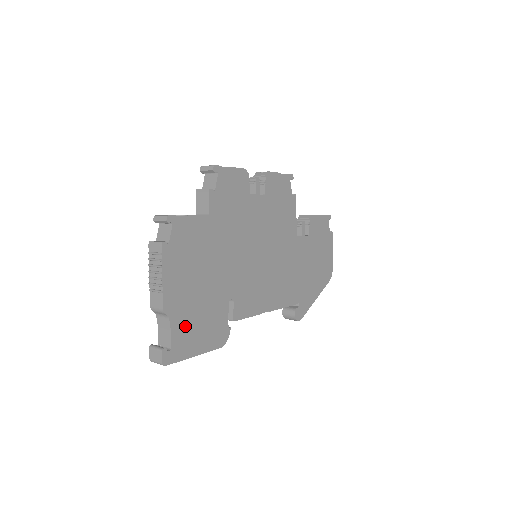
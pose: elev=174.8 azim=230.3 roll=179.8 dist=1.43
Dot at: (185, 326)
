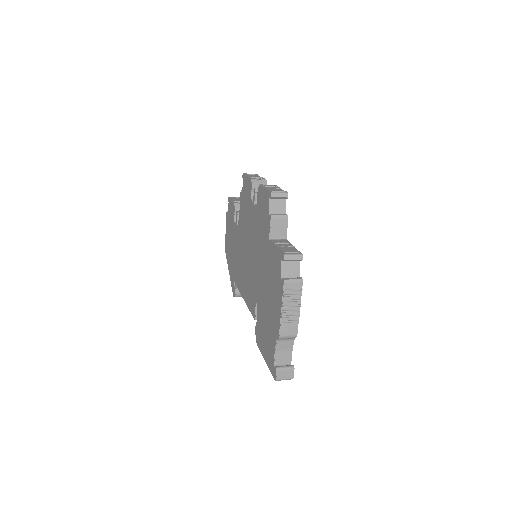
Dot at: occluded
